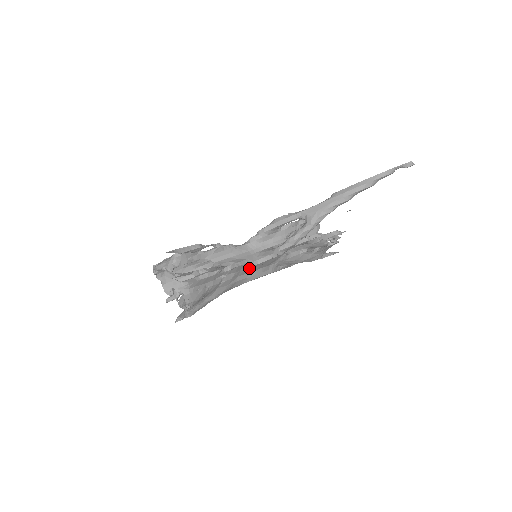
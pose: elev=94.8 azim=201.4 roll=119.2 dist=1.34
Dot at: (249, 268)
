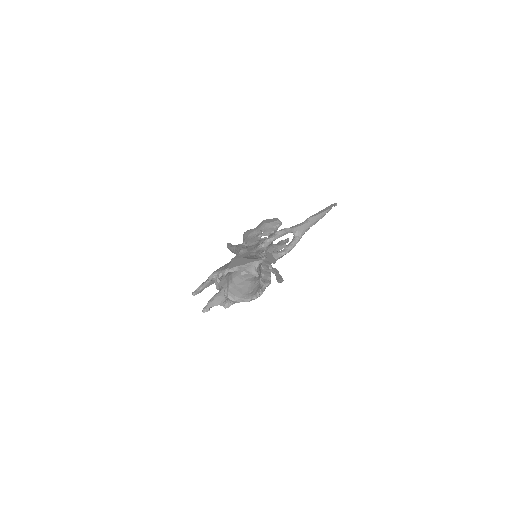
Dot at: occluded
